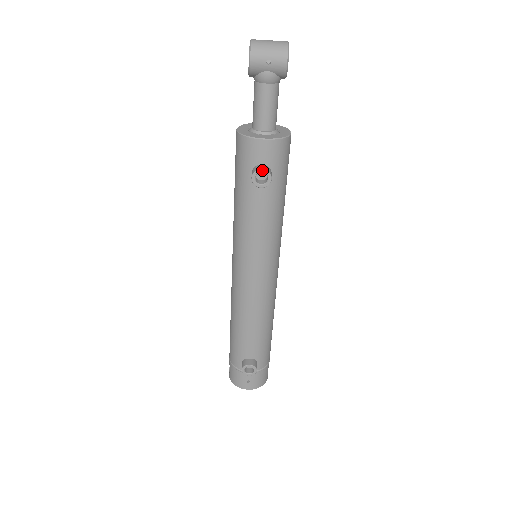
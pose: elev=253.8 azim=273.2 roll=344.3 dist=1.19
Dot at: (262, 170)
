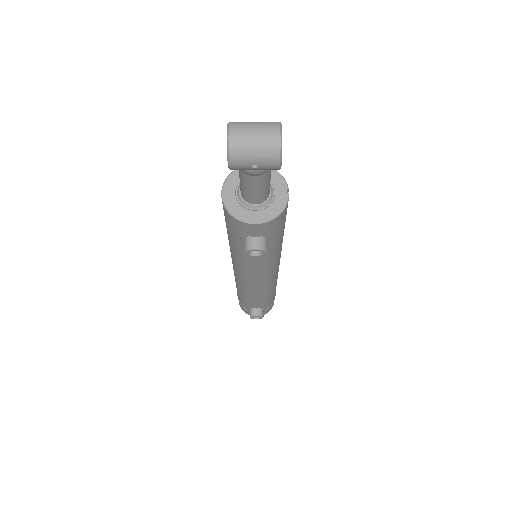
Dot at: (255, 249)
